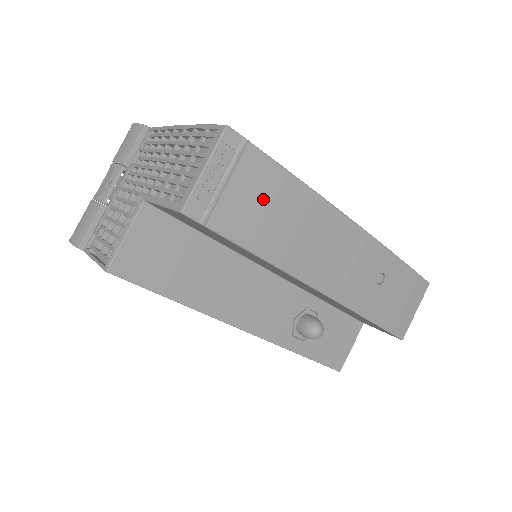
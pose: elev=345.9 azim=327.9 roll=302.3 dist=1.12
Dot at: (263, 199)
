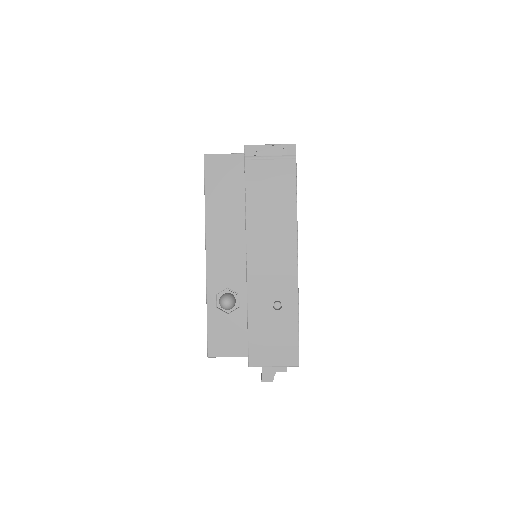
Dot at: (275, 184)
